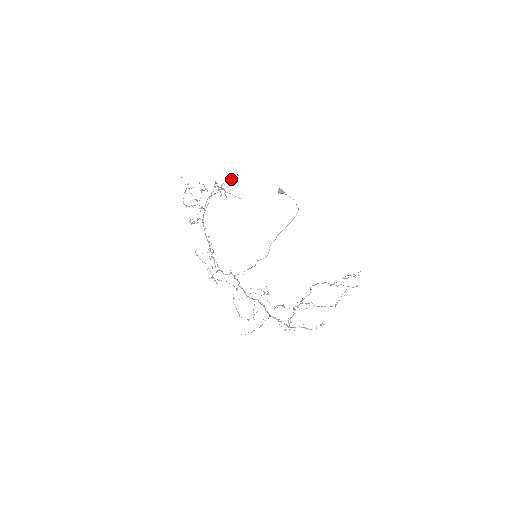
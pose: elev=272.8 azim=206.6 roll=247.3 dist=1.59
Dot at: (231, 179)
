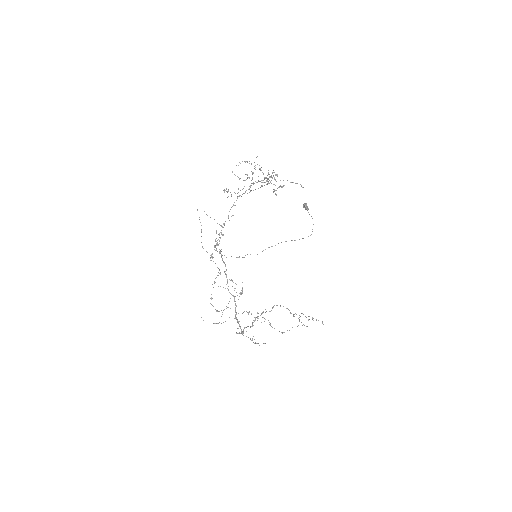
Dot at: (291, 182)
